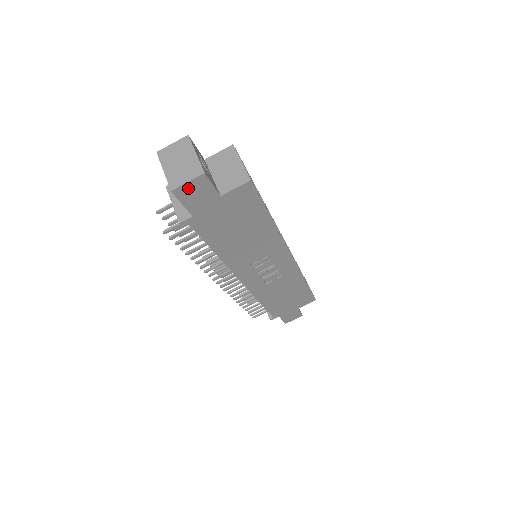
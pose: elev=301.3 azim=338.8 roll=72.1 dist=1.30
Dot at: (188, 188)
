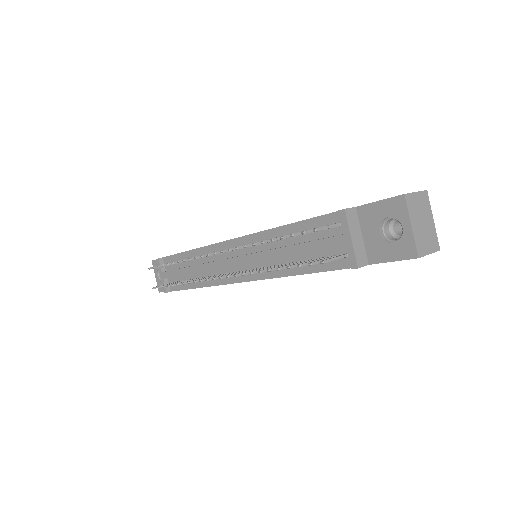
Dot at: occluded
